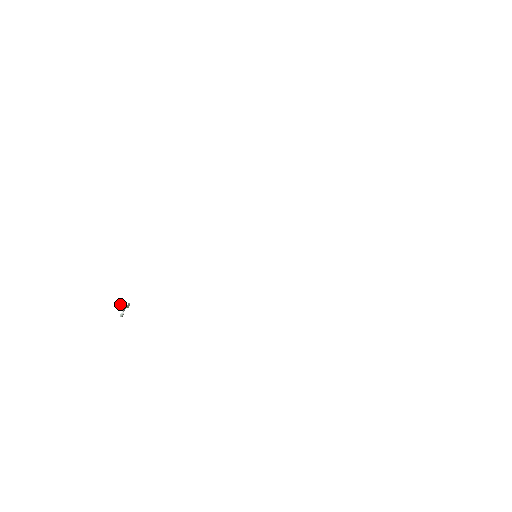
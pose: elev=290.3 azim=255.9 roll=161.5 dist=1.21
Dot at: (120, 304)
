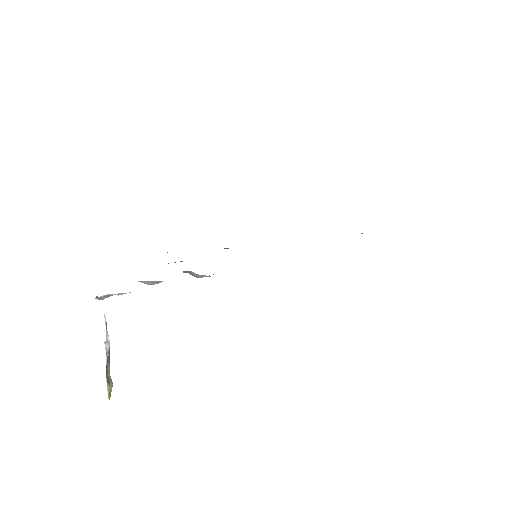
Dot at: (105, 322)
